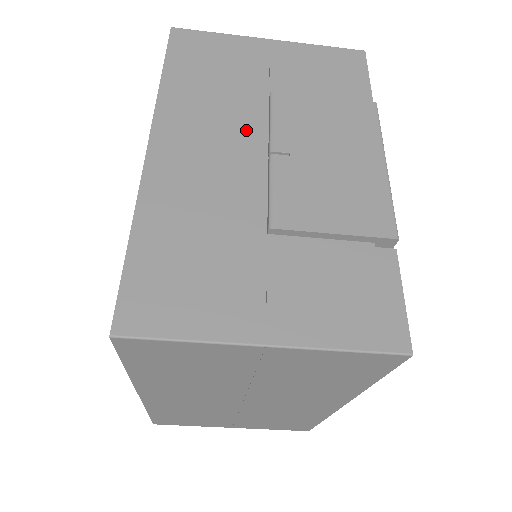
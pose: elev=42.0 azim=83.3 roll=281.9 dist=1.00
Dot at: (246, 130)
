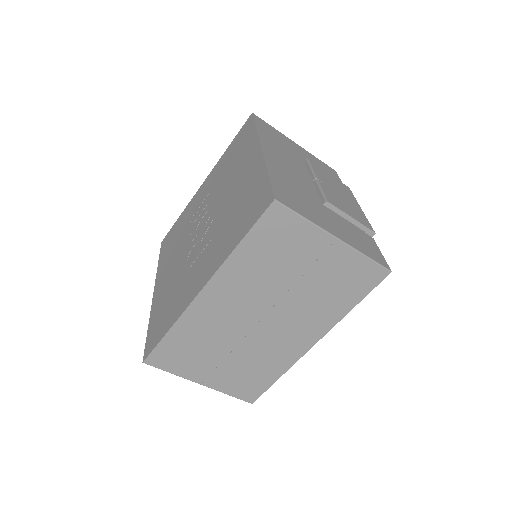
Dot at: (300, 167)
